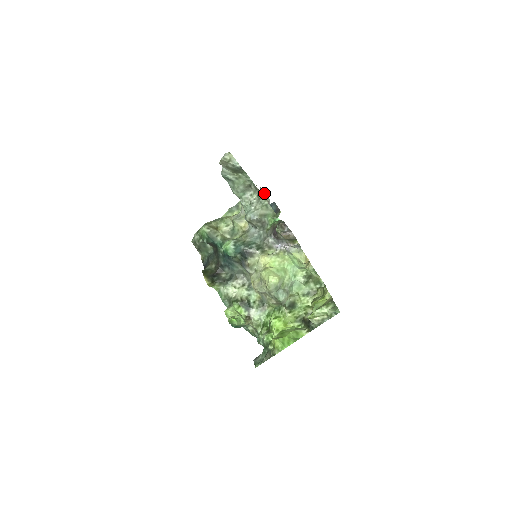
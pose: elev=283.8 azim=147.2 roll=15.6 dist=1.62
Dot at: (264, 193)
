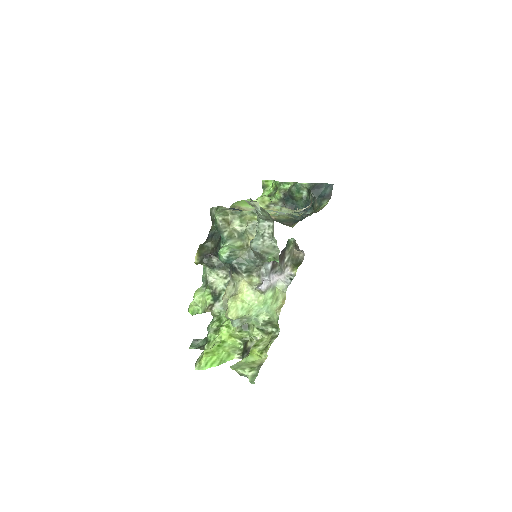
Dot at: occluded
